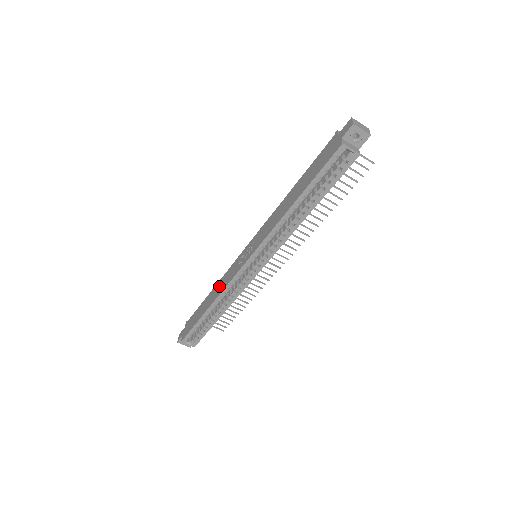
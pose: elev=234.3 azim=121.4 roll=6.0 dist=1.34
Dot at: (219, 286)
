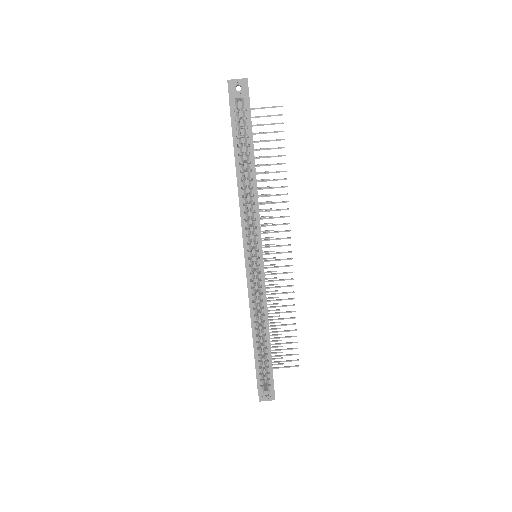
Dot at: occluded
